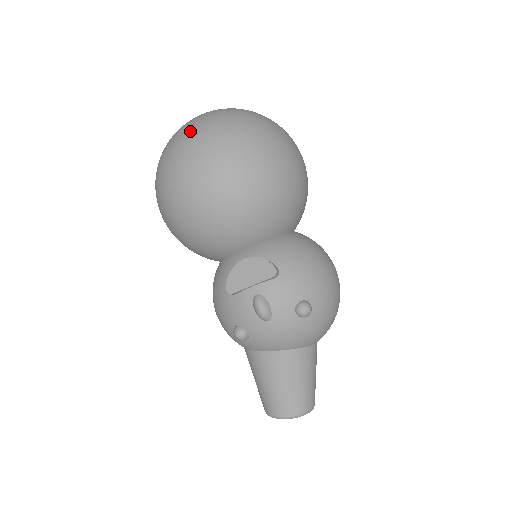
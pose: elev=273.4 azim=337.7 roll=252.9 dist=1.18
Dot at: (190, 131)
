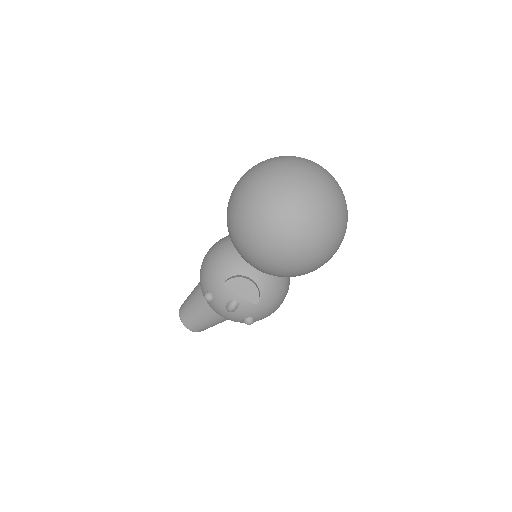
Dot at: (302, 205)
